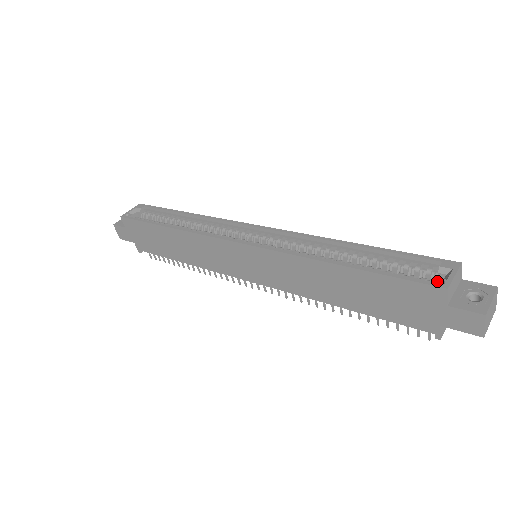
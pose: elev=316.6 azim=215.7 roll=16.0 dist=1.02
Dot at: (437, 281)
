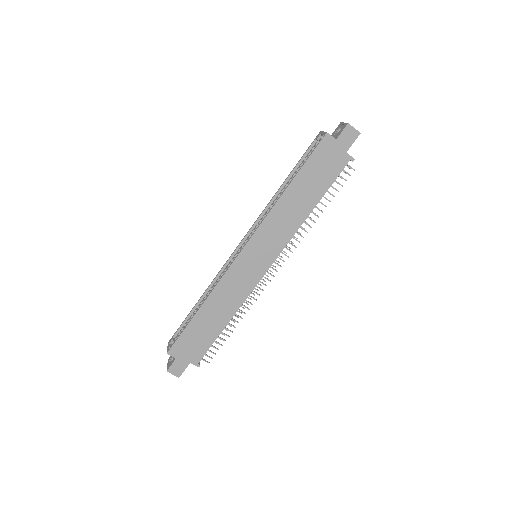
Dot at: (322, 139)
